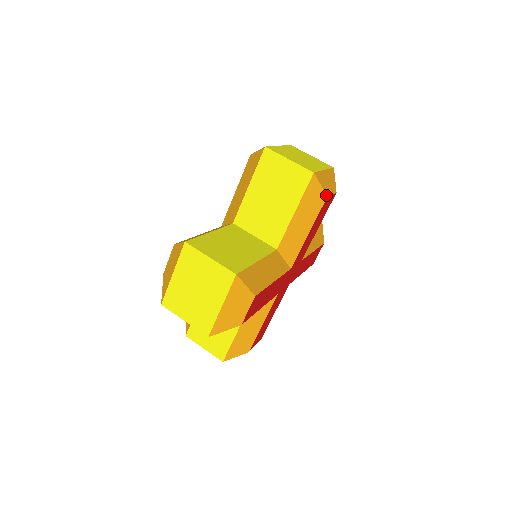
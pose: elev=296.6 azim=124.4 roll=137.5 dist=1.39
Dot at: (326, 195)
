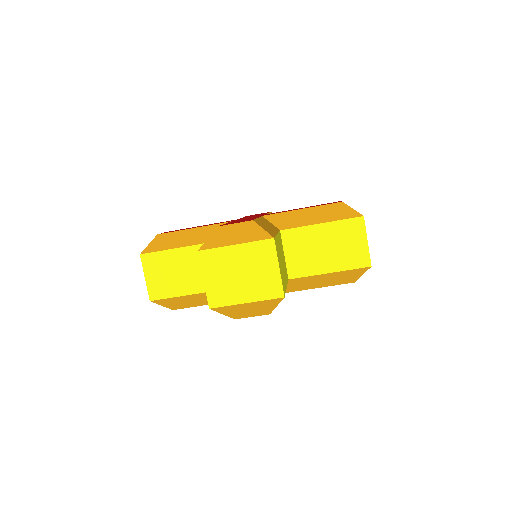
Dot at: (233, 318)
